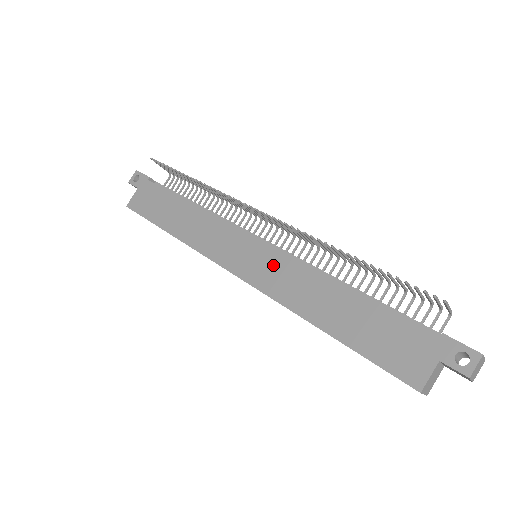
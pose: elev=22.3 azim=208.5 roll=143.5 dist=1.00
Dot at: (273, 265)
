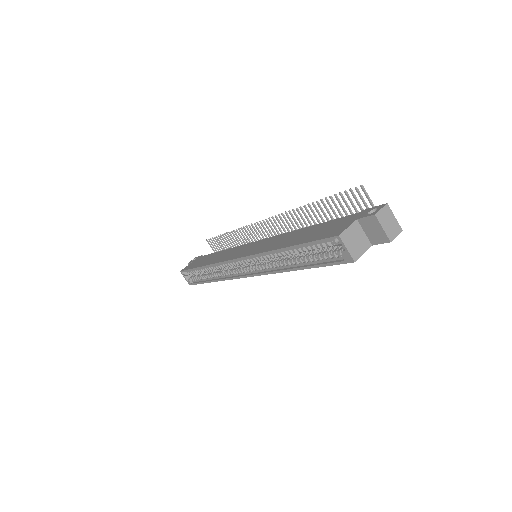
Dot at: (263, 243)
